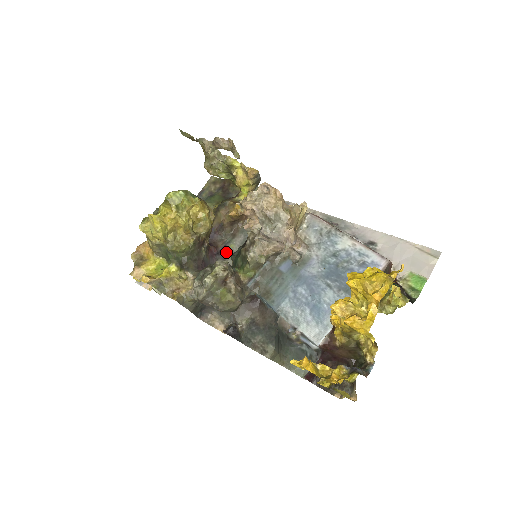
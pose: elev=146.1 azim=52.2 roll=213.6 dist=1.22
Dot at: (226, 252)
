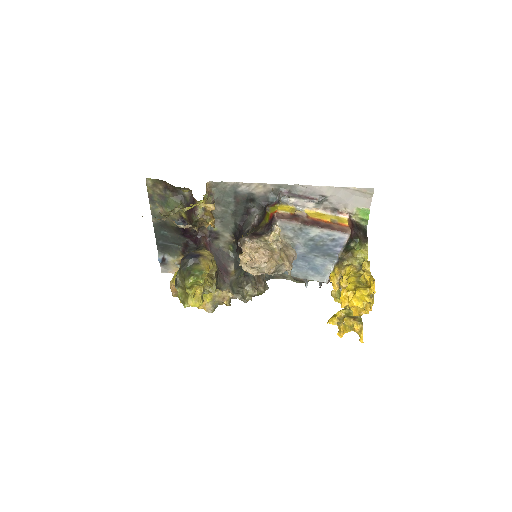
Dot at: (215, 235)
